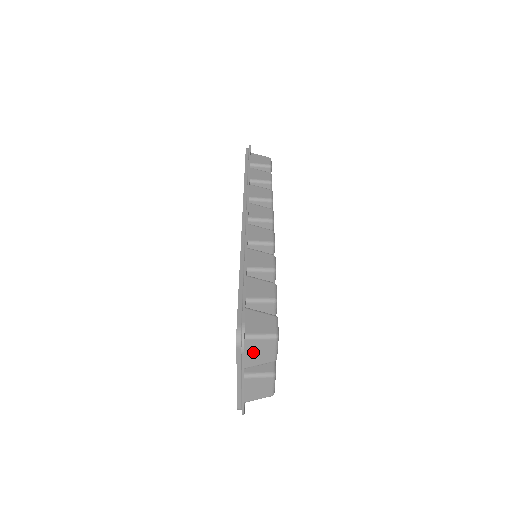
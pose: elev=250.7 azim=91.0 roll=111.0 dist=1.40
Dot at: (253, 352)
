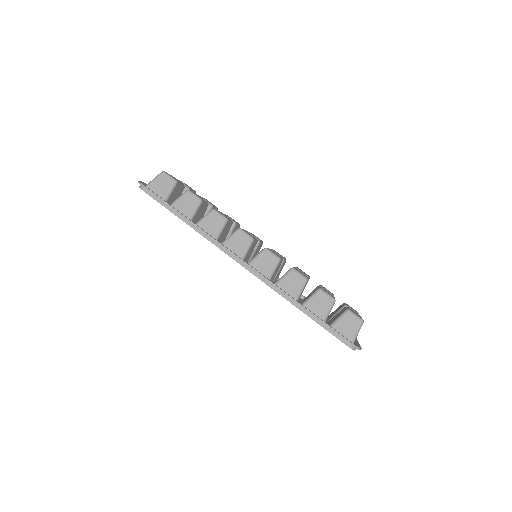
Dot at: occluded
